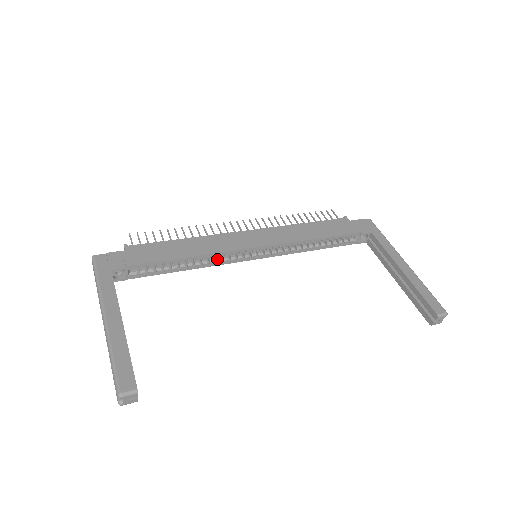
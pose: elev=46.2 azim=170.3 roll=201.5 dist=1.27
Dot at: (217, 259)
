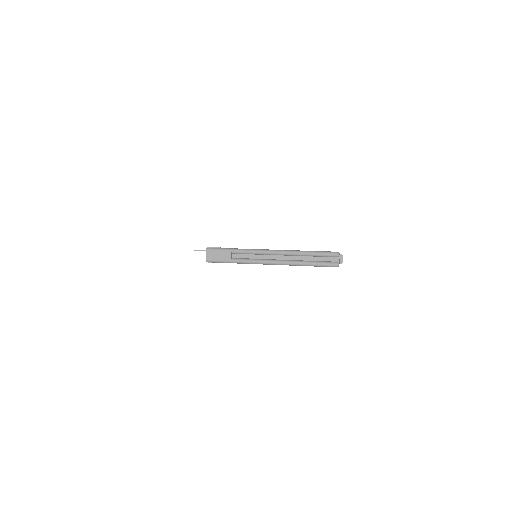
Dot at: occluded
